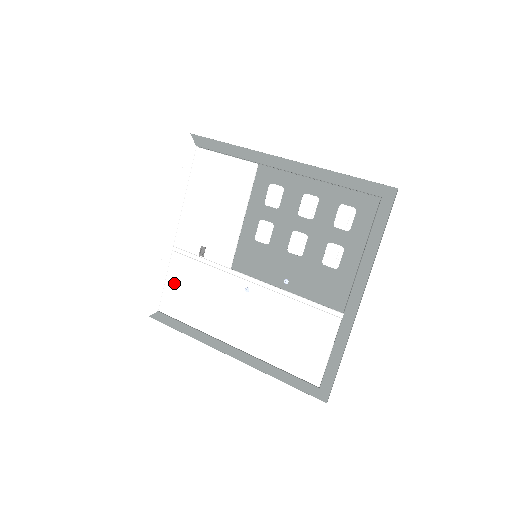
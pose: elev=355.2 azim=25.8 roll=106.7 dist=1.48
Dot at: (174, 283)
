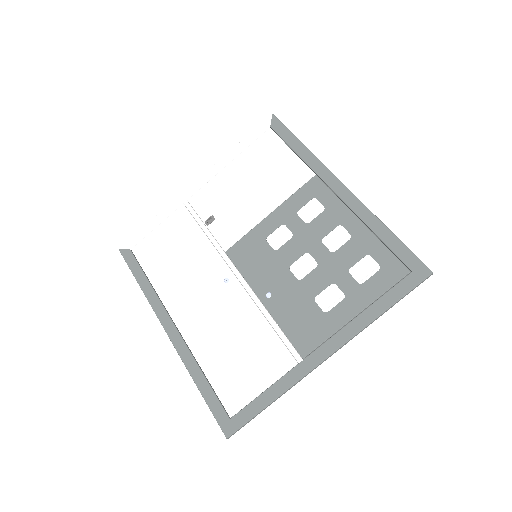
Dot at: (164, 233)
